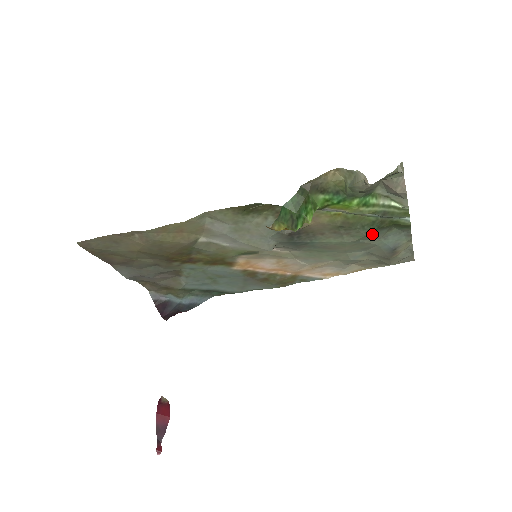
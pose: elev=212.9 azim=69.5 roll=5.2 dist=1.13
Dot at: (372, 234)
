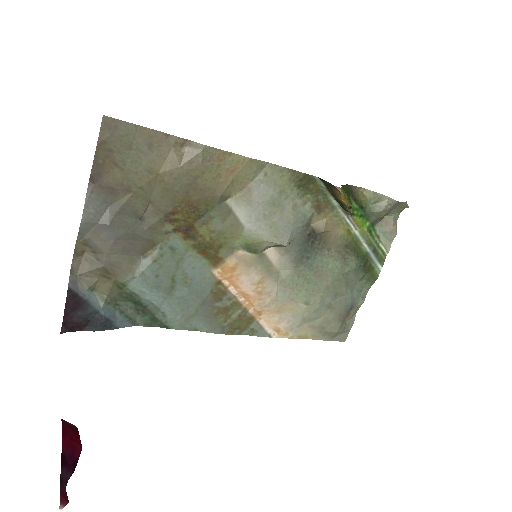
Dot at: (356, 271)
